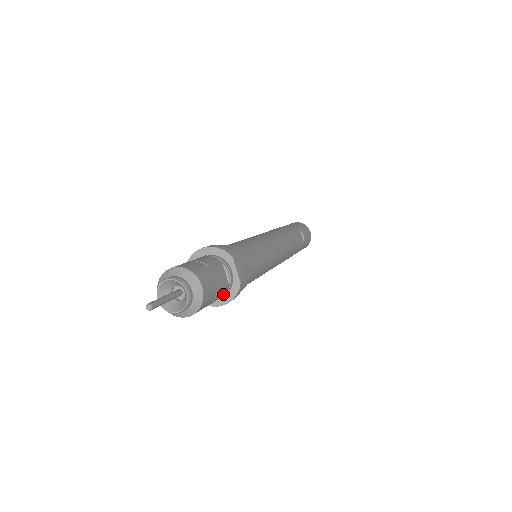
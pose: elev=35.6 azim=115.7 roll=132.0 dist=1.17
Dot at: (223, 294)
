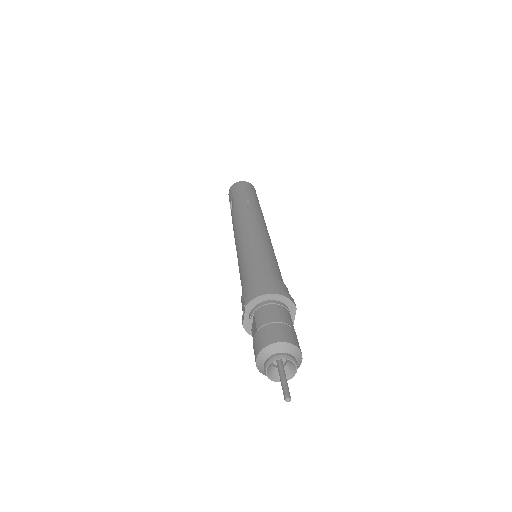
Dot at: occluded
